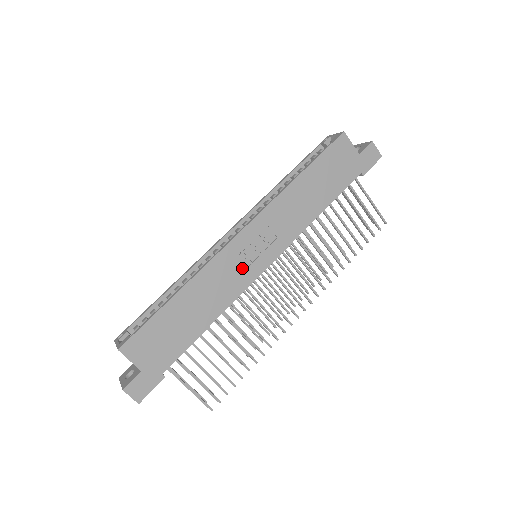
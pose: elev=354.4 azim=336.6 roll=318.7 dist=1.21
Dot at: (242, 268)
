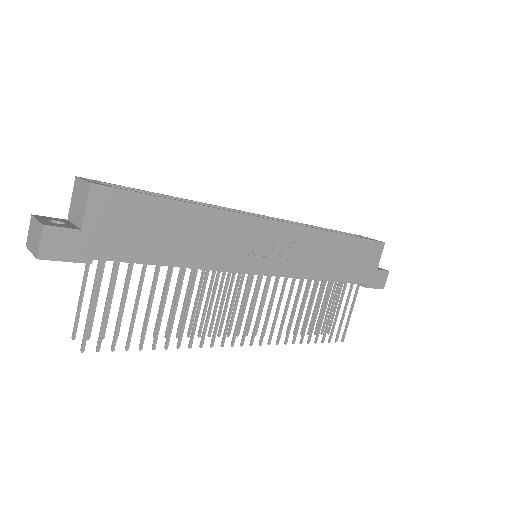
Dot at: (248, 250)
